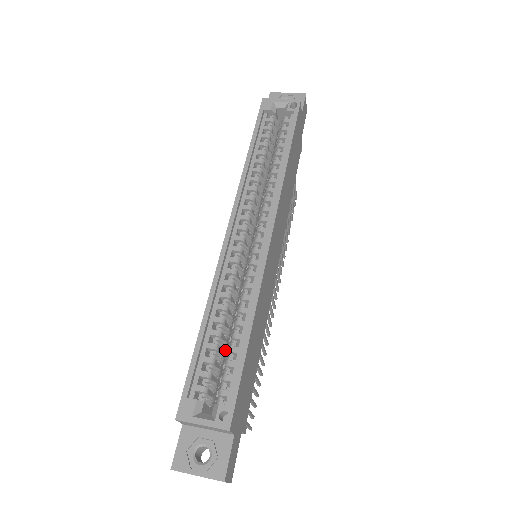
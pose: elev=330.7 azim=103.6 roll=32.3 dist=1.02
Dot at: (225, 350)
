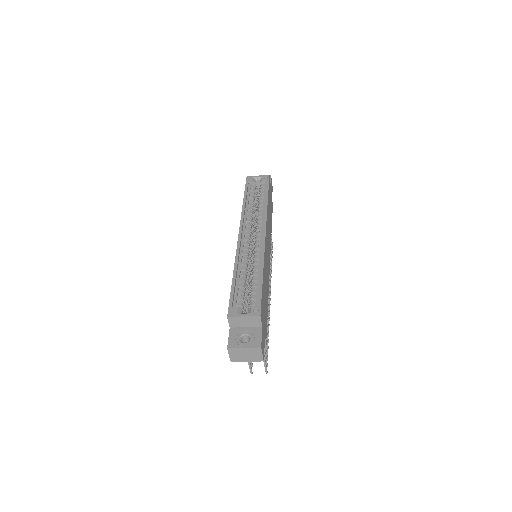
Dot at: (248, 292)
